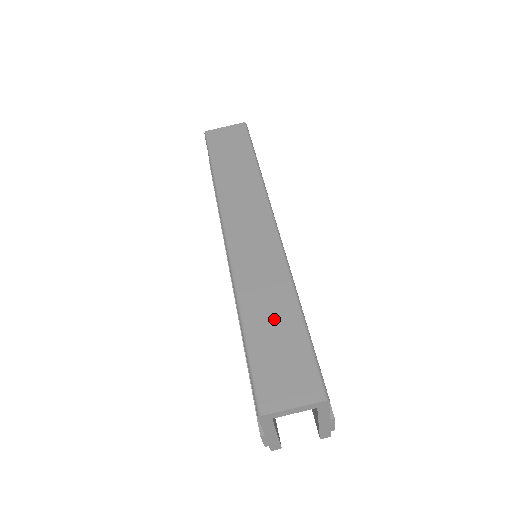
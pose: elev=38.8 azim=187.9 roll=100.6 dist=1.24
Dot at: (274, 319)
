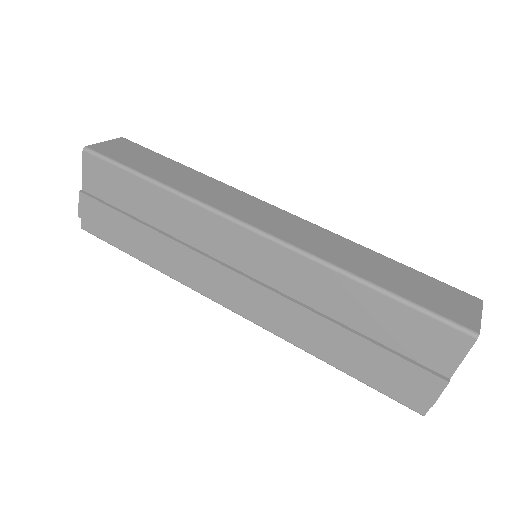
Dot at: (384, 269)
